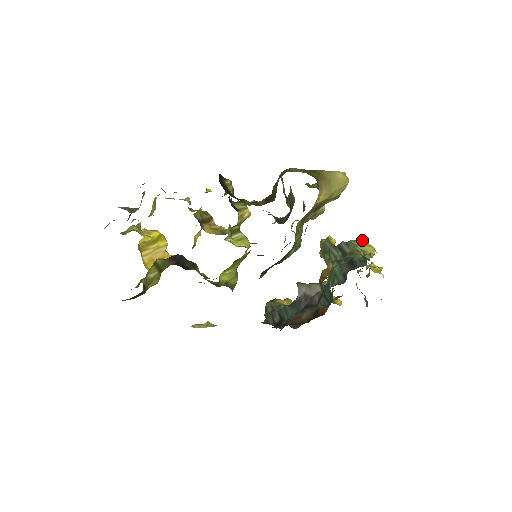
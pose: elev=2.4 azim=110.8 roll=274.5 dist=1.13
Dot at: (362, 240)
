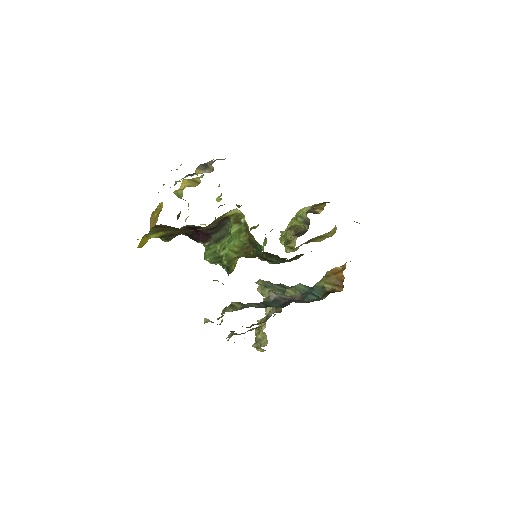
Dot at: occluded
